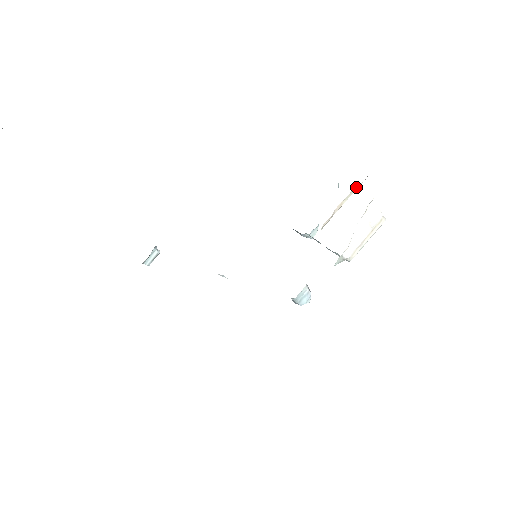
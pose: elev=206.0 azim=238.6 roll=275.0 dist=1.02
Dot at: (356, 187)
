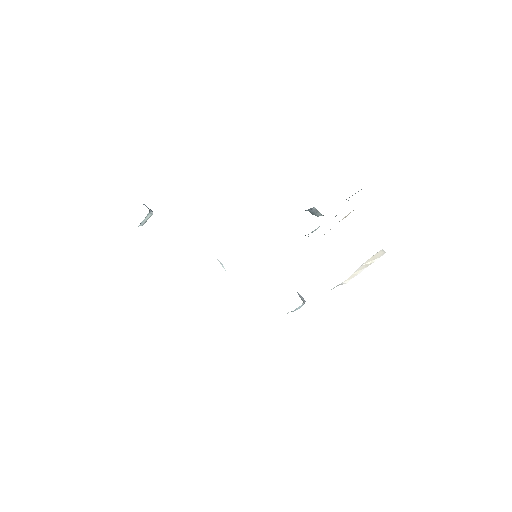
Dot at: occluded
